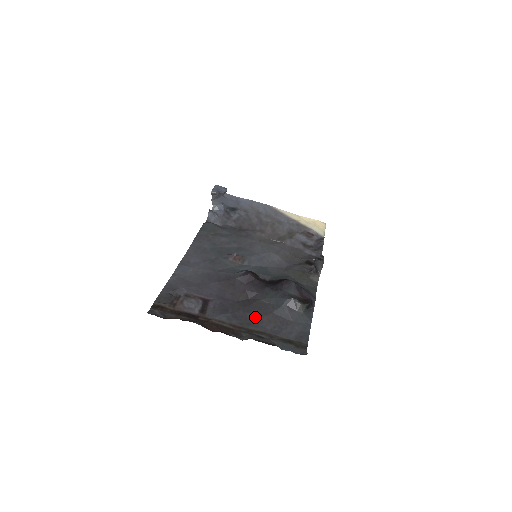
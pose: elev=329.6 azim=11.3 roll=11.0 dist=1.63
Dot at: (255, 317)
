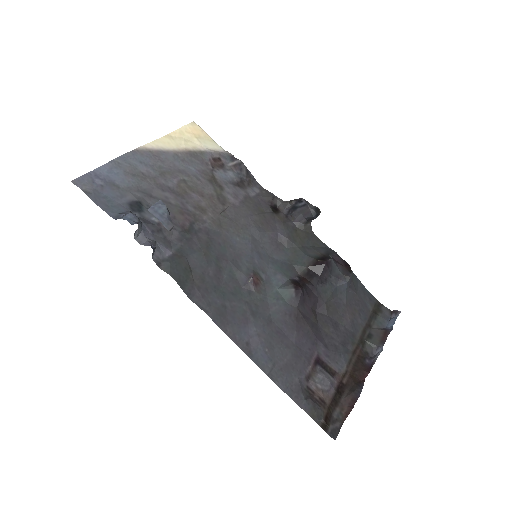
Dot at: (346, 324)
